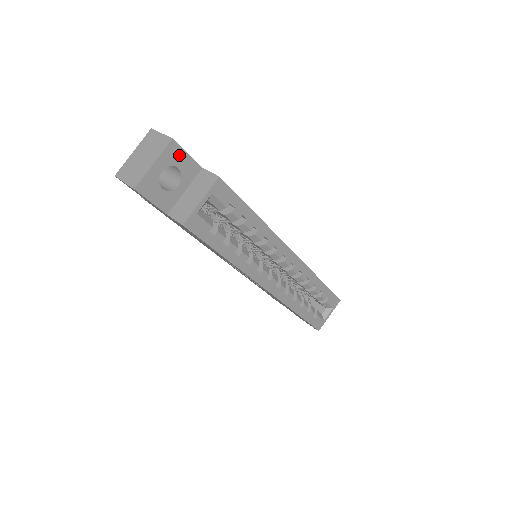
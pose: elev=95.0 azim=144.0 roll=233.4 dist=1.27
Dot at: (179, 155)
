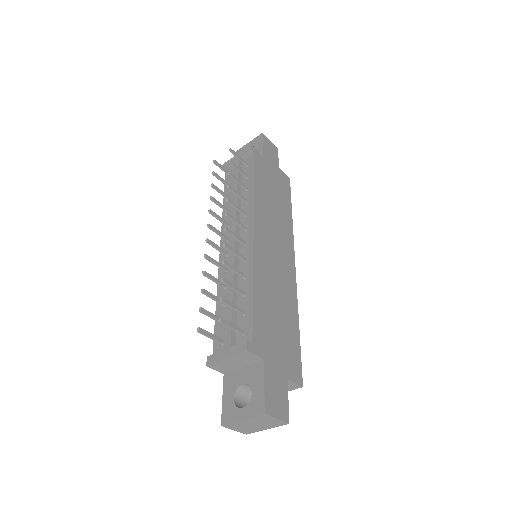
Dot at: occluded
